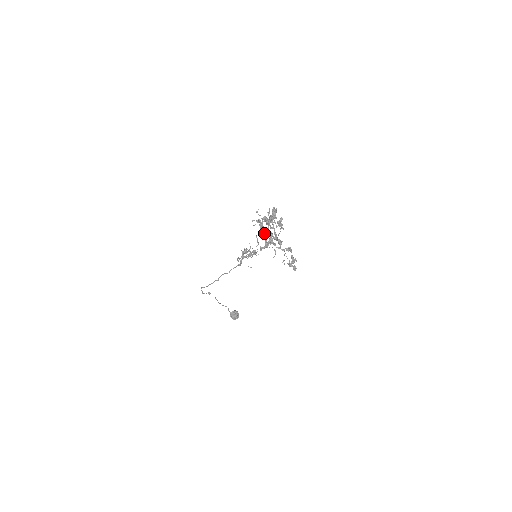
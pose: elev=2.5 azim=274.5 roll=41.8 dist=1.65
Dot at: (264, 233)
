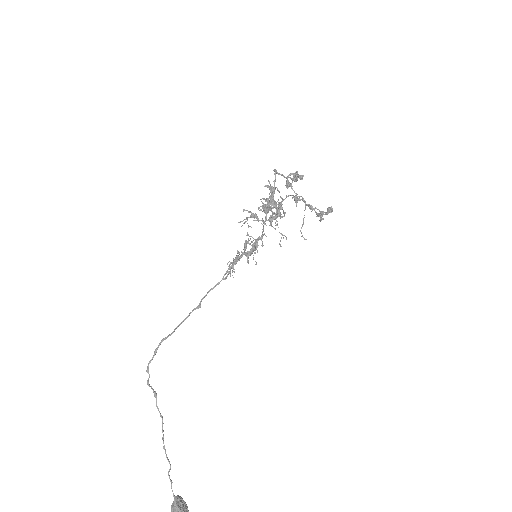
Dot at: (273, 198)
